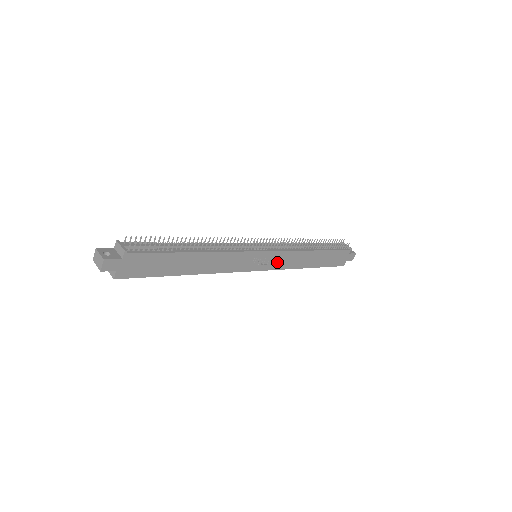
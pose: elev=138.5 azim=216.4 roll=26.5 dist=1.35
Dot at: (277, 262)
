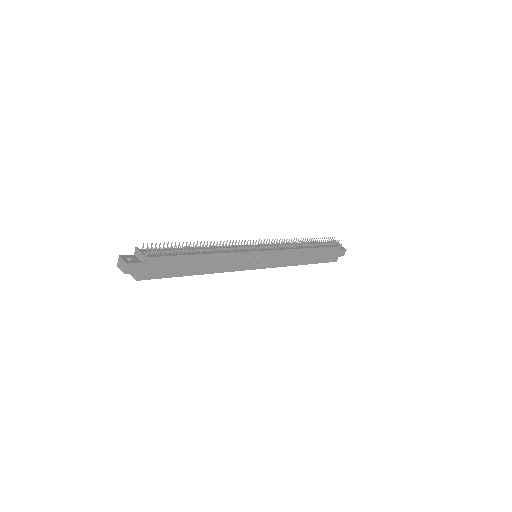
Dot at: (275, 260)
